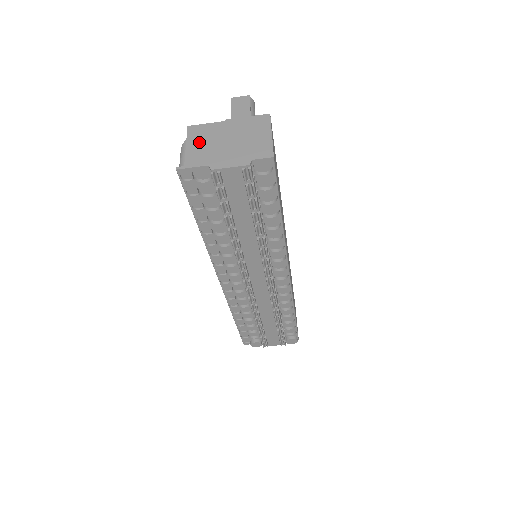
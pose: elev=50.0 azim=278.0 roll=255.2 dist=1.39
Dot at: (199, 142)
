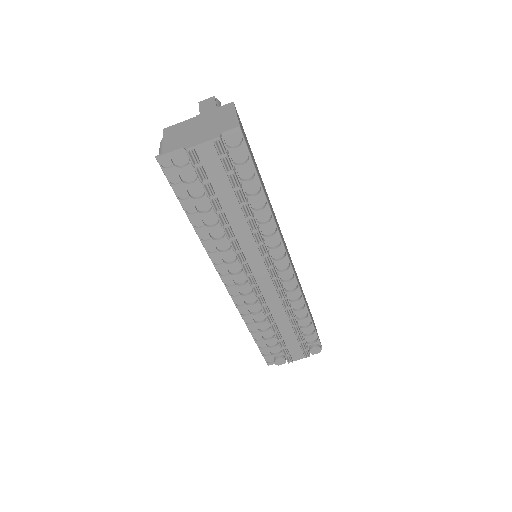
Dot at: (174, 135)
